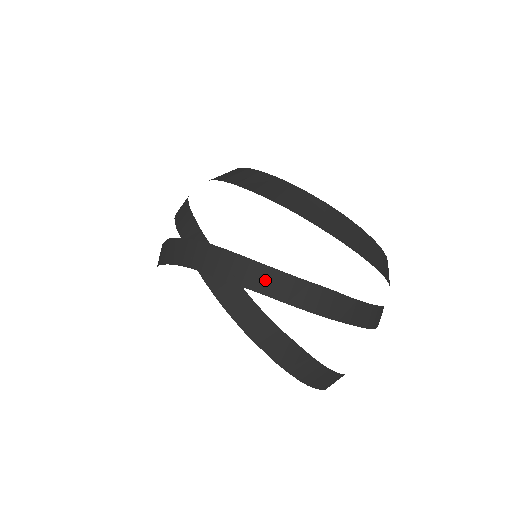
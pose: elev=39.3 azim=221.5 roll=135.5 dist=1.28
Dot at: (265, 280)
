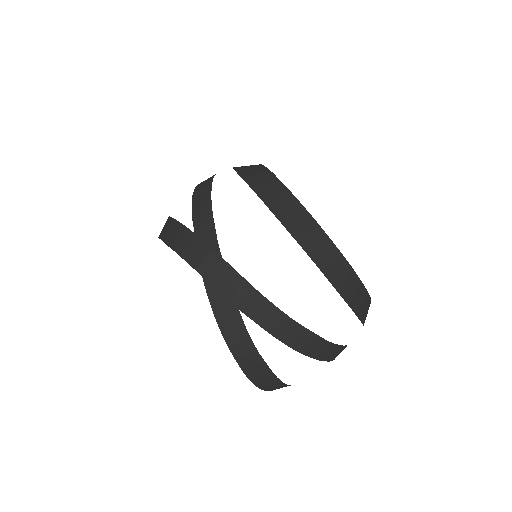
Dot at: (261, 311)
